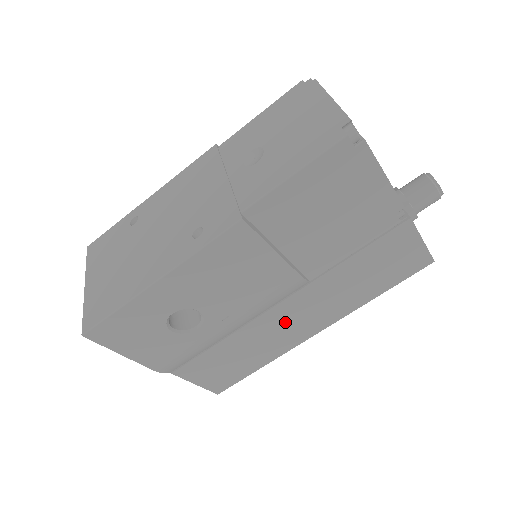
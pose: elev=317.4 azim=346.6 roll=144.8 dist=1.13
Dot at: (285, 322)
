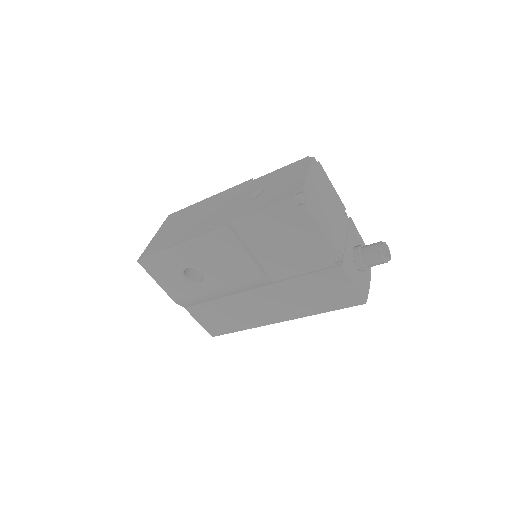
Dot at: (257, 304)
